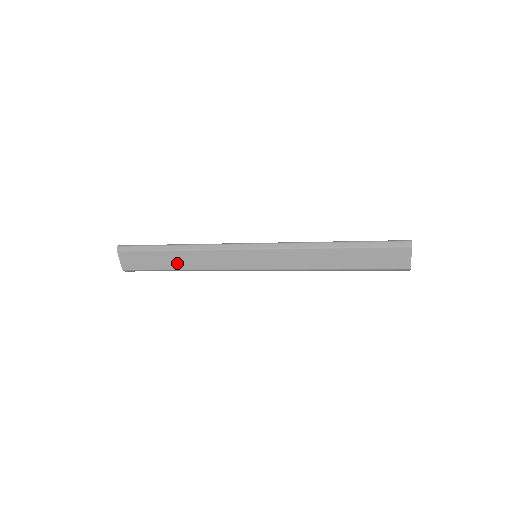
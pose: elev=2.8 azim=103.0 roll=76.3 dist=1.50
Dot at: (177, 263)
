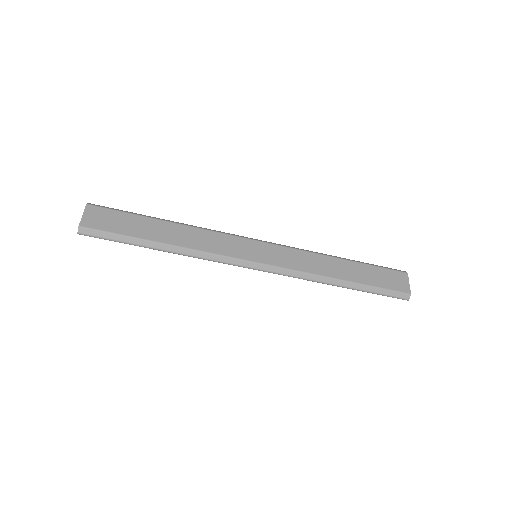
Dot at: (162, 235)
